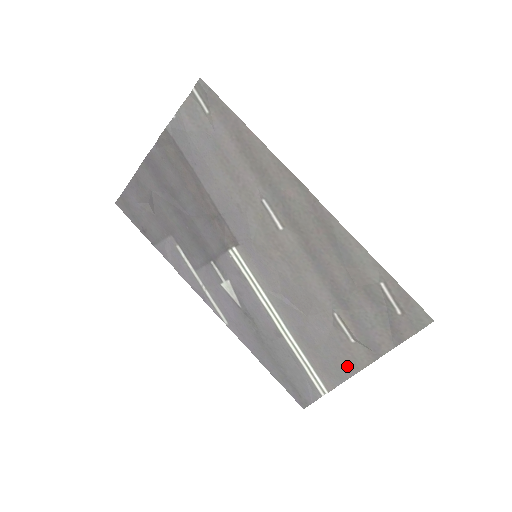
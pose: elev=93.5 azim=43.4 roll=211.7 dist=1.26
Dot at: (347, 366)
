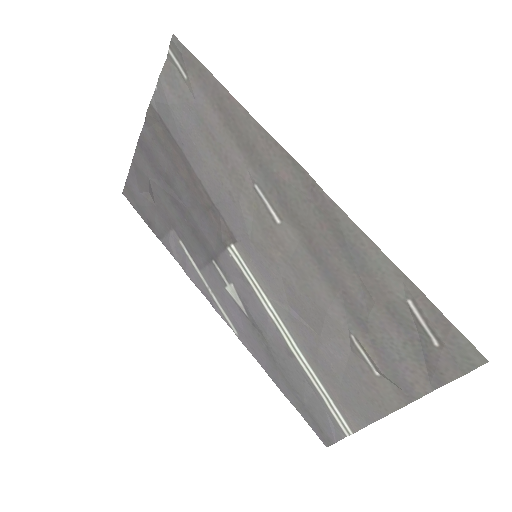
Dot at: (373, 405)
